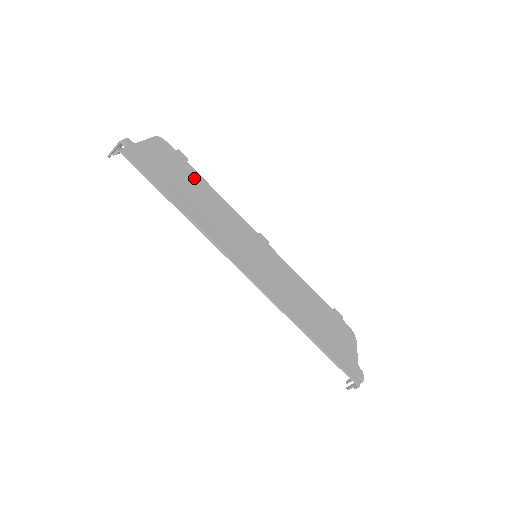
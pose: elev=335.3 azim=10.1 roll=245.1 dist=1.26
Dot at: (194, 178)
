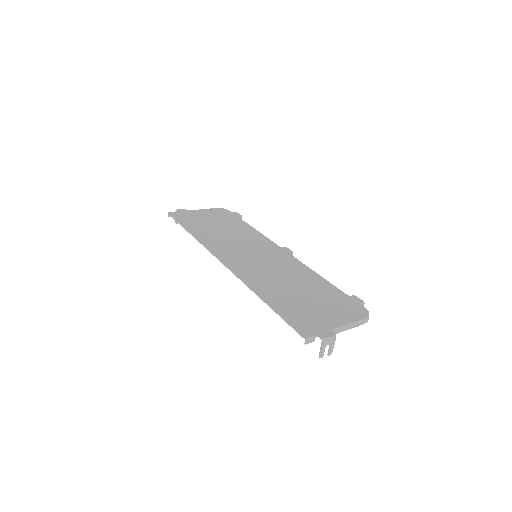
Dot at: (233, 222)
